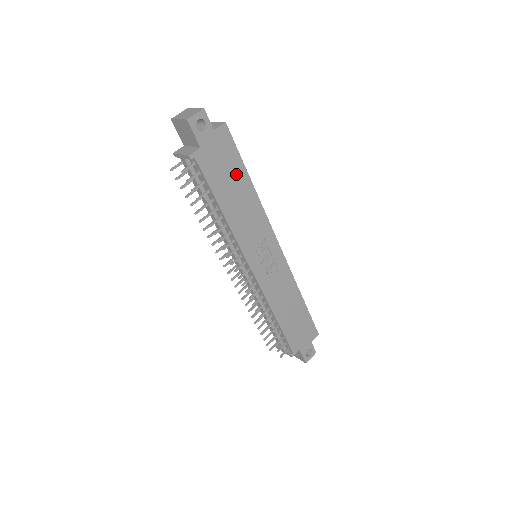
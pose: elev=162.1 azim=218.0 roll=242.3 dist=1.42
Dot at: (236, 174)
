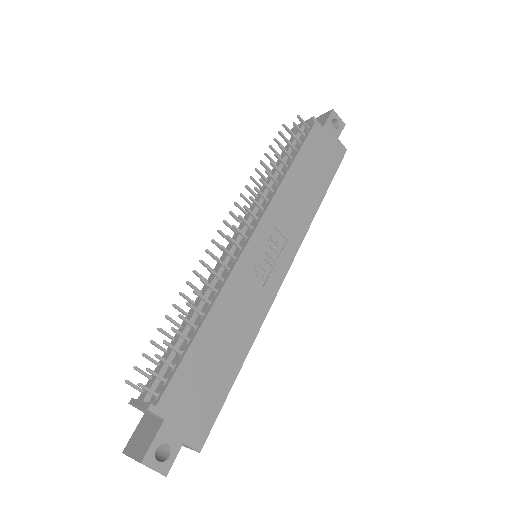
Dot at: (322, 175)
